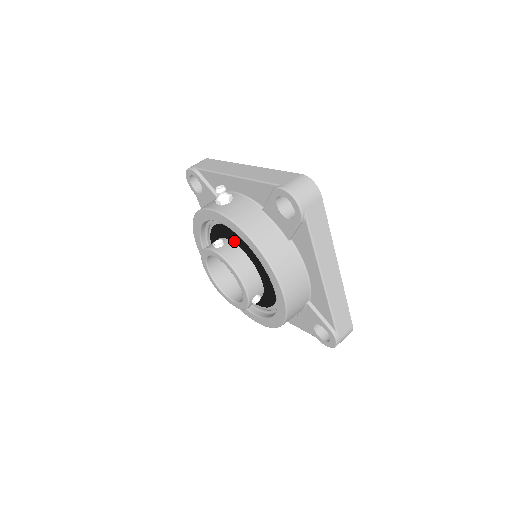
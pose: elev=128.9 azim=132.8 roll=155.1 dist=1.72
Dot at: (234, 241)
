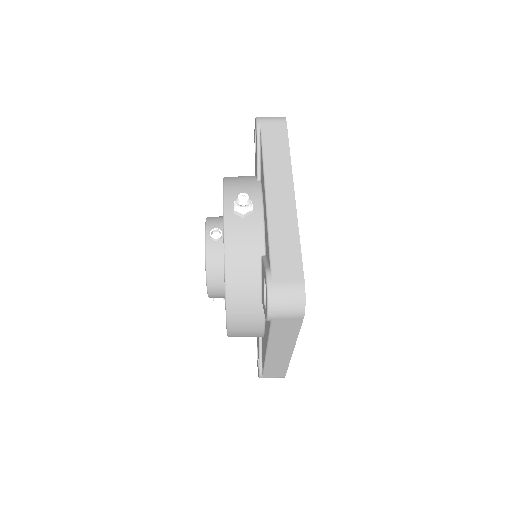
Dot at: occluded
